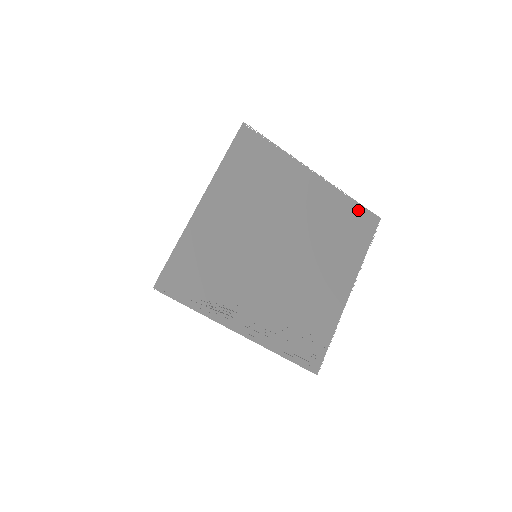
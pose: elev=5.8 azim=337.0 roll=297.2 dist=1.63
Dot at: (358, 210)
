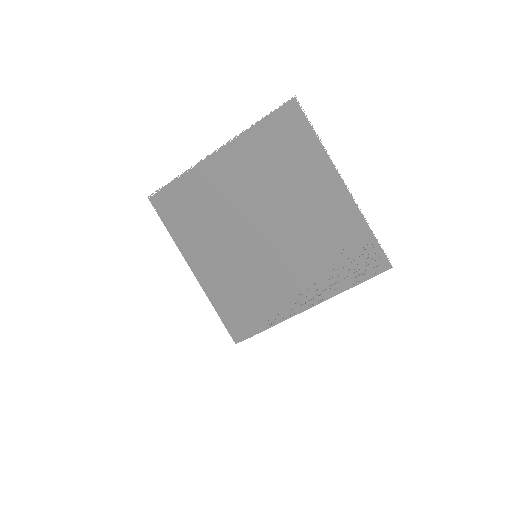
Dot at: (271, 122)
